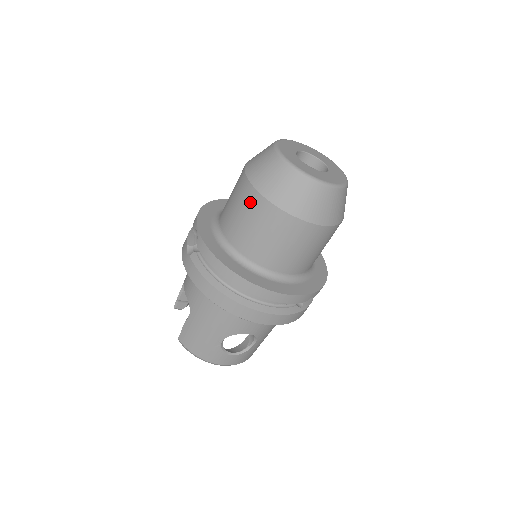
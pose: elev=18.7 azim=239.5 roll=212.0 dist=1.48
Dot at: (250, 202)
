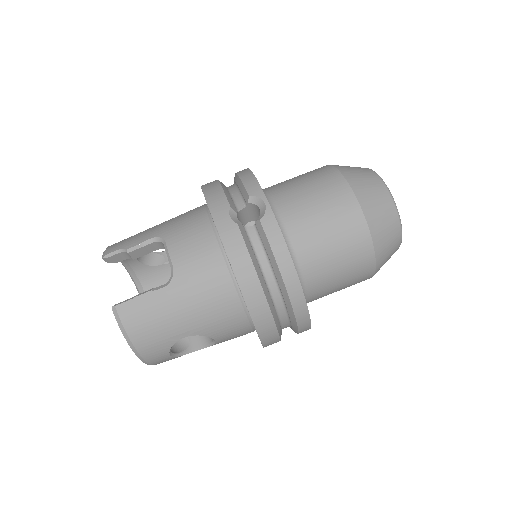
Dot at: (346, 215)
